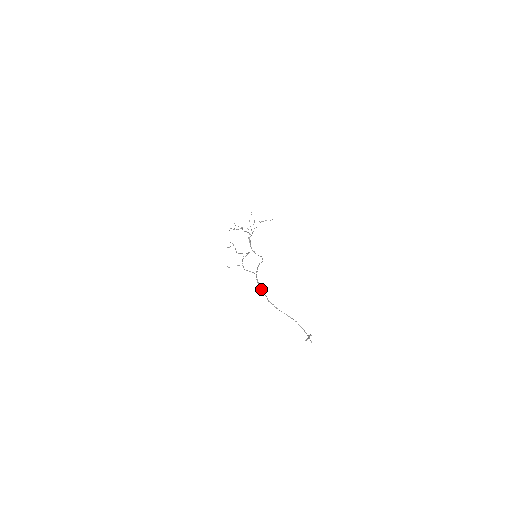
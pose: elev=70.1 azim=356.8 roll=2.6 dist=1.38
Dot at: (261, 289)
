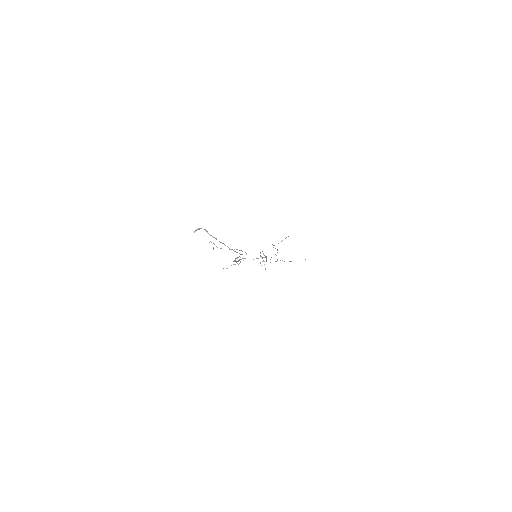
Dot at: (235, 261)
